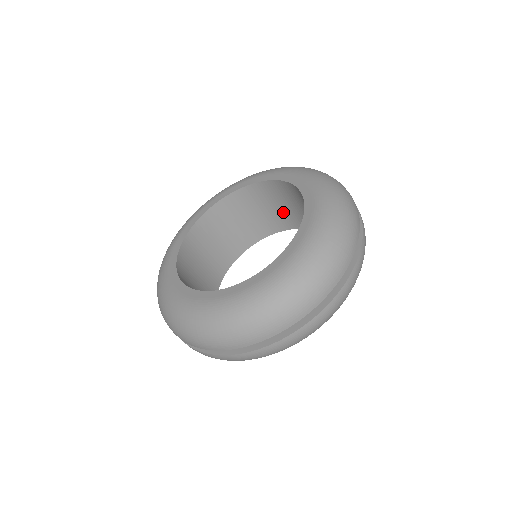
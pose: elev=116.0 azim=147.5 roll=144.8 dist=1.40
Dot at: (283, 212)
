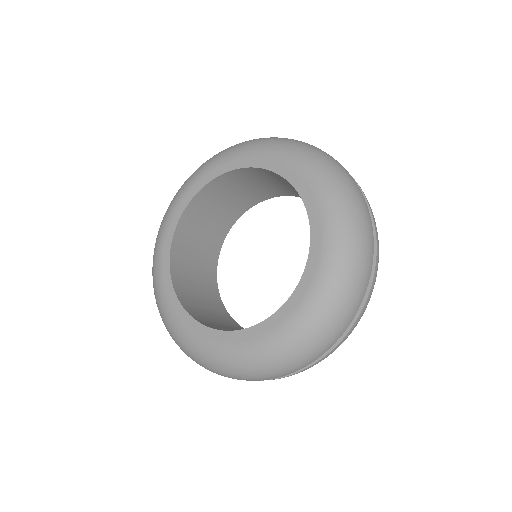
Dot at: (277, 186)
